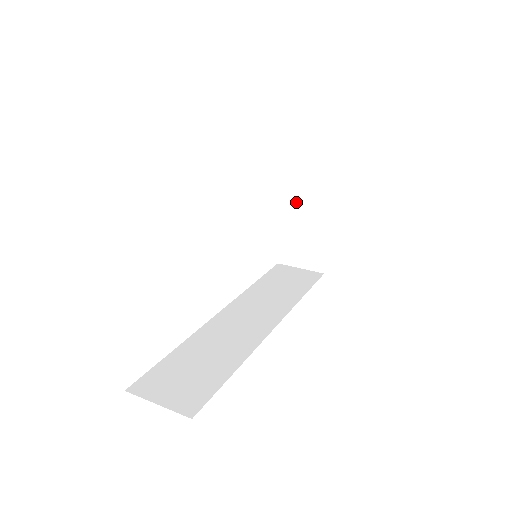
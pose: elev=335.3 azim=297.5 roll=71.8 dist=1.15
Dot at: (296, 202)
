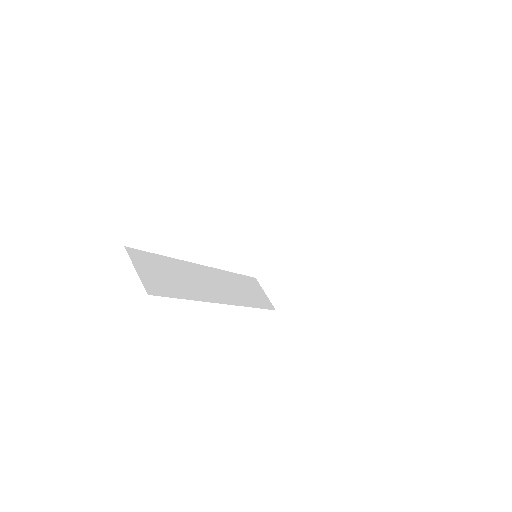
Dot at: (303, 254)
